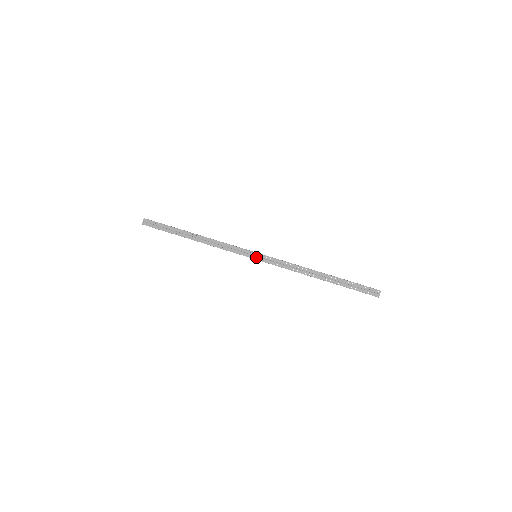
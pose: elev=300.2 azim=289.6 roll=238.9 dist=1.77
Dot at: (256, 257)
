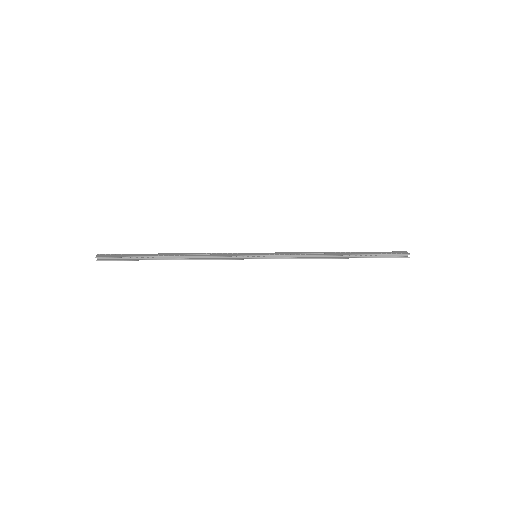
Dot at: (257, 254)
